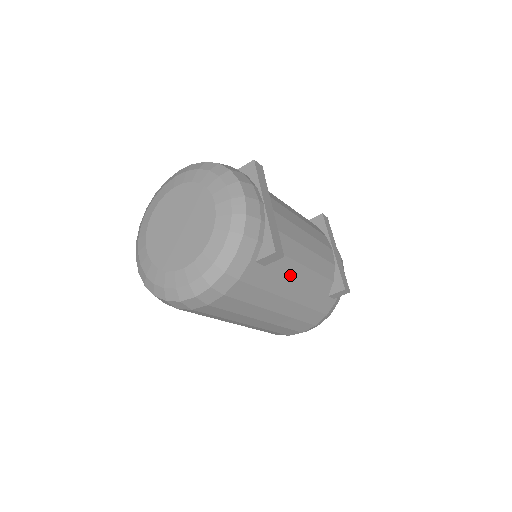
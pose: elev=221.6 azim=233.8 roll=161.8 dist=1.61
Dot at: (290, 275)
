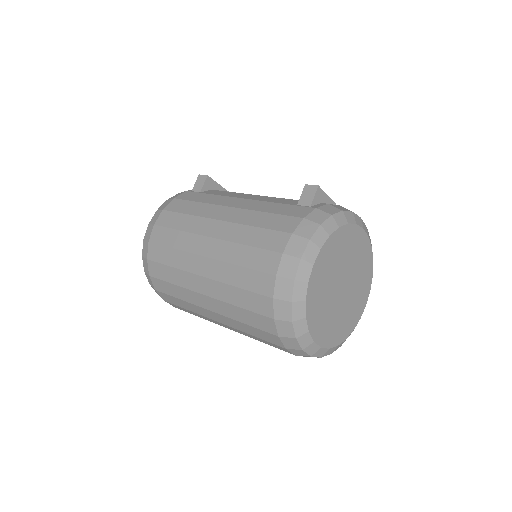
Dot at: (231, 196)
